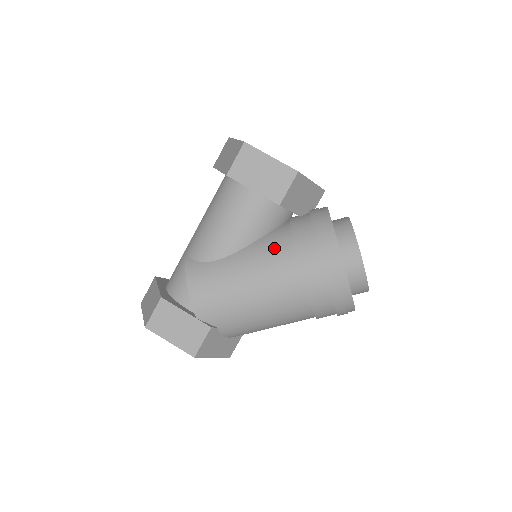
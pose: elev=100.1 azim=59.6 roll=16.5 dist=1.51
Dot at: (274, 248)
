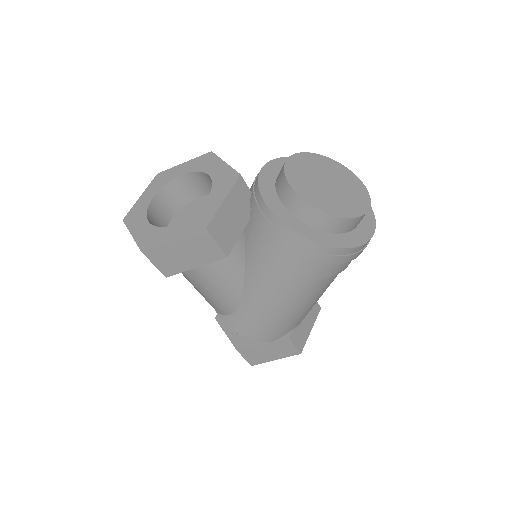
Dot at: (263, 273)
